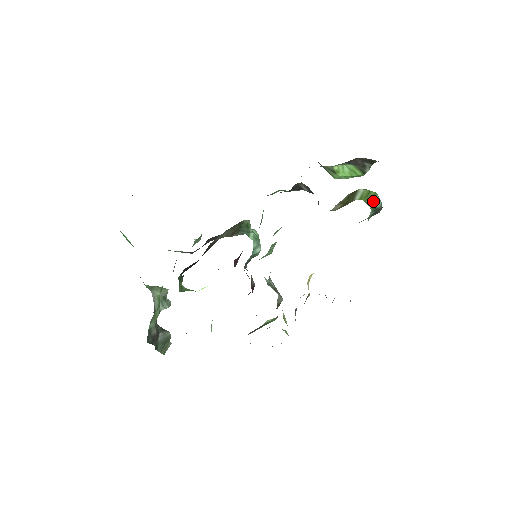
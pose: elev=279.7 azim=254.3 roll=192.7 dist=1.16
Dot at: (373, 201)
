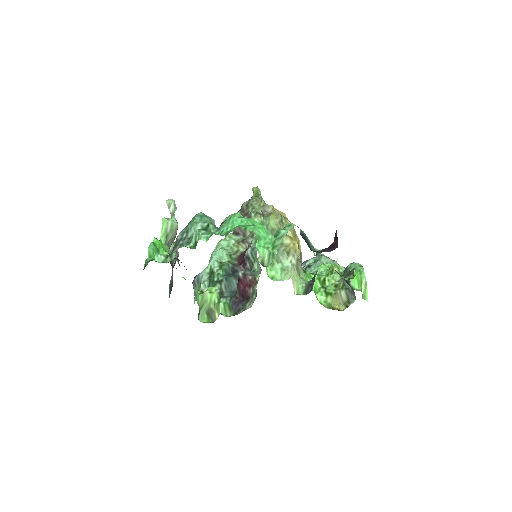
Dot at: occluded
